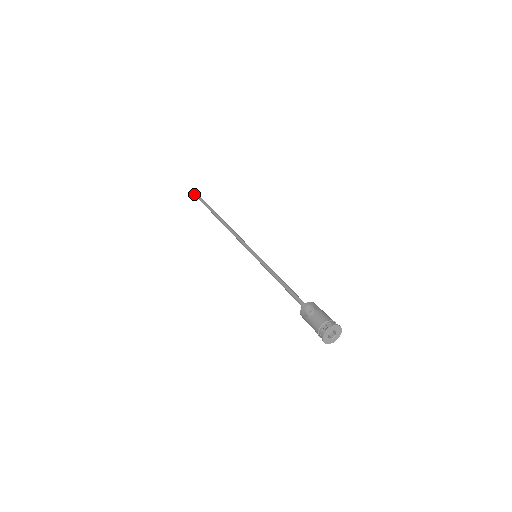
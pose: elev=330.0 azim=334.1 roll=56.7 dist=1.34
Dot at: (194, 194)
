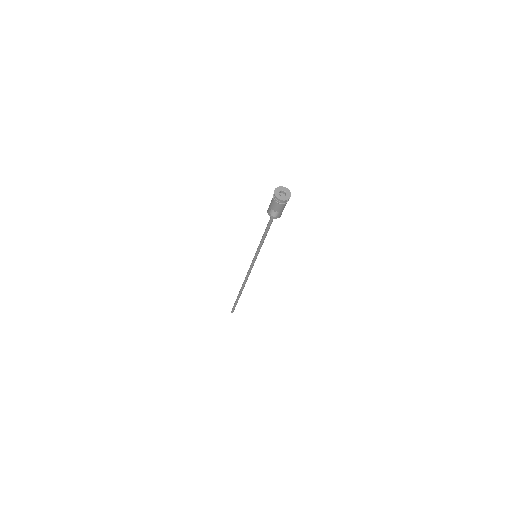
Dot at: occluded
